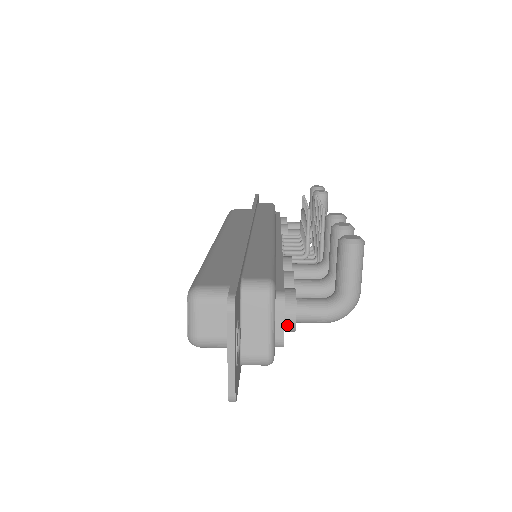
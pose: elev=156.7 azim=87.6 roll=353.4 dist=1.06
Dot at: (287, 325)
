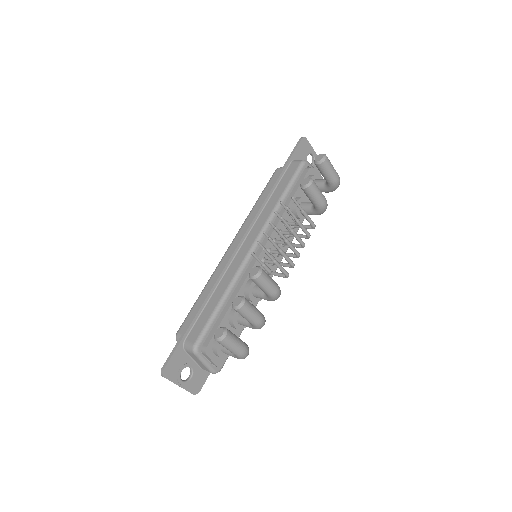
Dot at: (220, 357)
